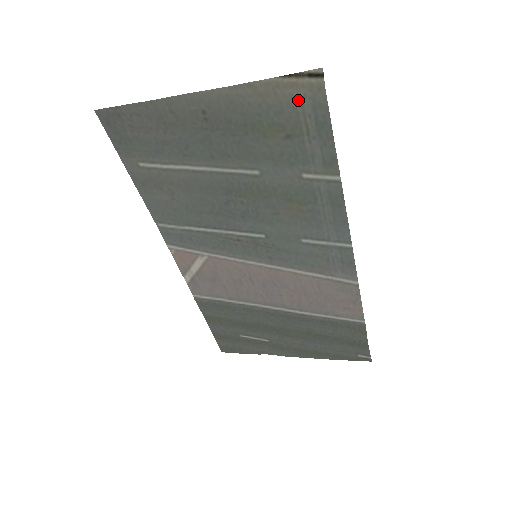
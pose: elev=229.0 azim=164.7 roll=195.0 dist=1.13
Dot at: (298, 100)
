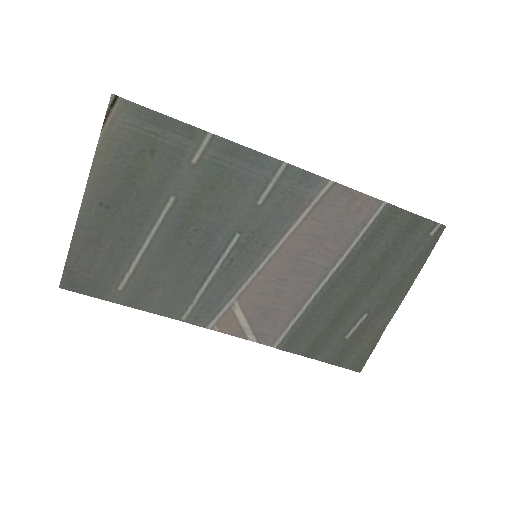
Dot at: (125, 125)
